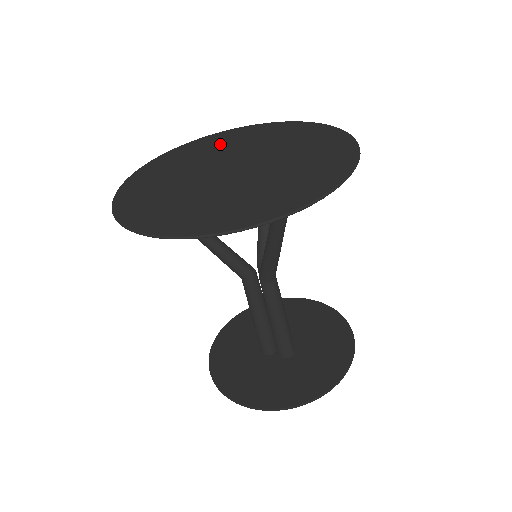
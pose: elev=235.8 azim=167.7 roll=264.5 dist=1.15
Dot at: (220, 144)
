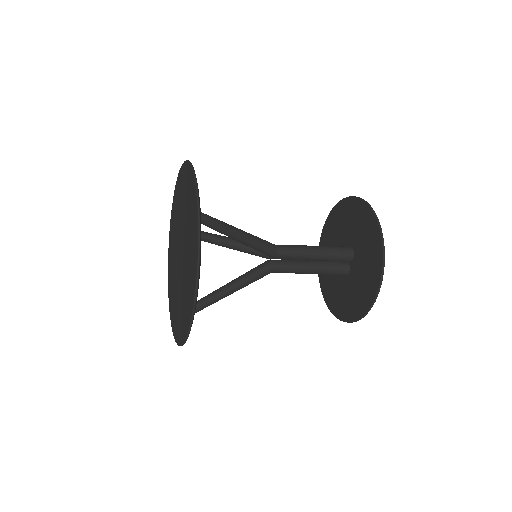
Dot at: (185, 196)
